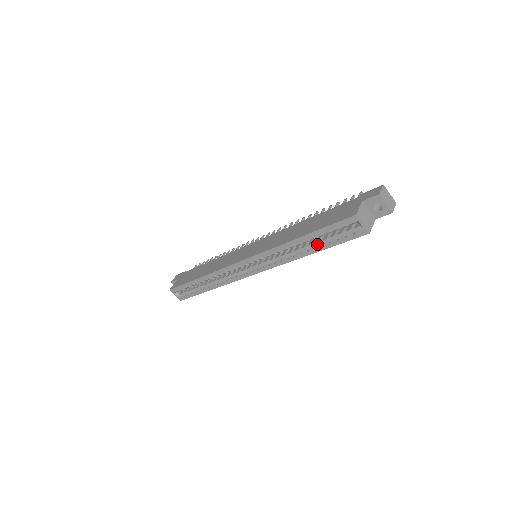
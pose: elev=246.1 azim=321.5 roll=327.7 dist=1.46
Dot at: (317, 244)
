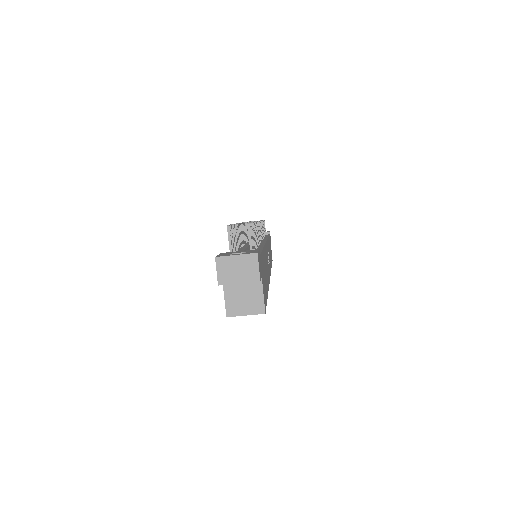
Dot at: occluded
